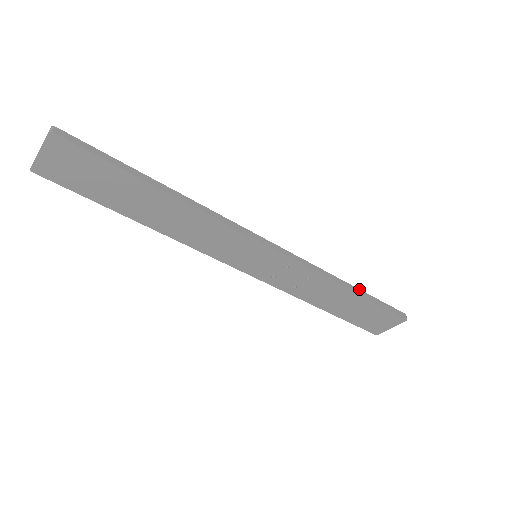
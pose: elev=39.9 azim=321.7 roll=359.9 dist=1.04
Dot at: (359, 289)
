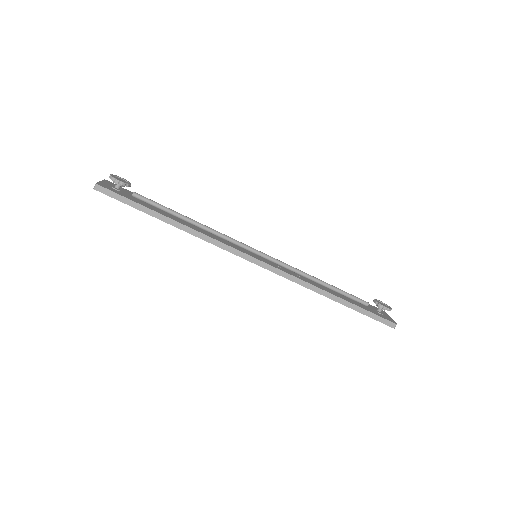
Dot at: (344, 300)
